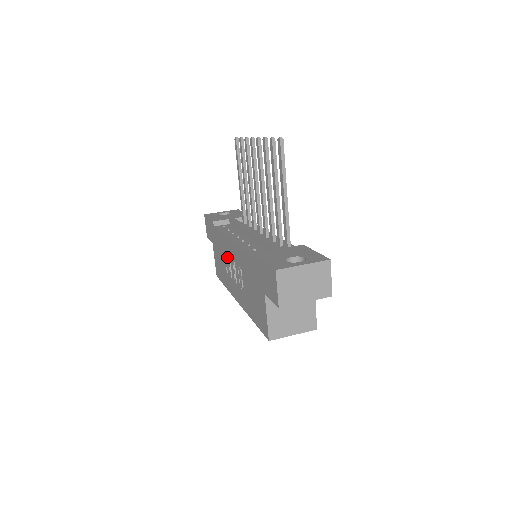
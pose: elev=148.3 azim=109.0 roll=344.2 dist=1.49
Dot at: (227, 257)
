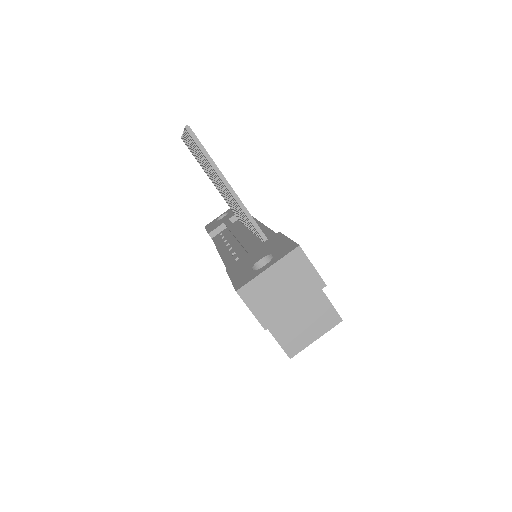
Dot at: occluded
